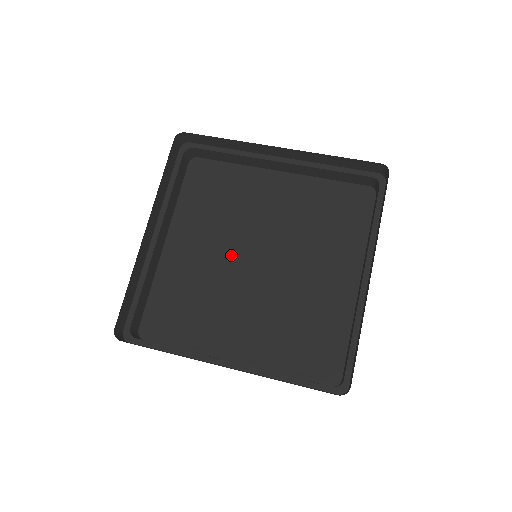
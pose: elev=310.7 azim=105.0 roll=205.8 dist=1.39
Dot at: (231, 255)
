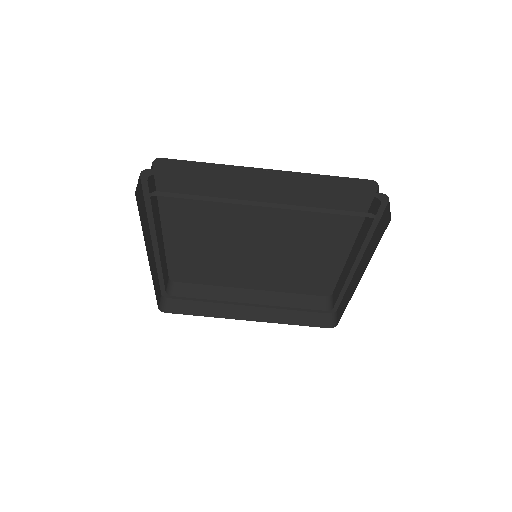
Dot at: (230, 236)
